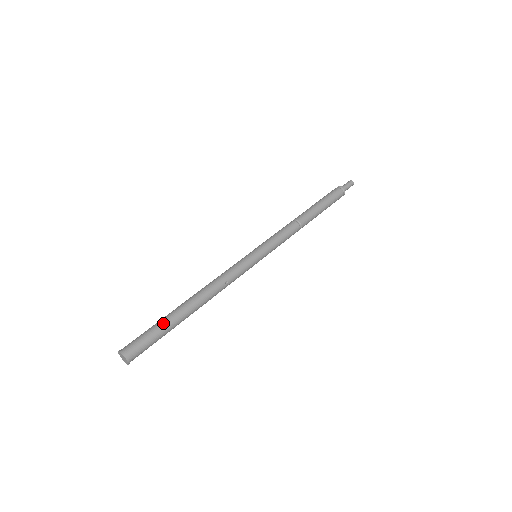
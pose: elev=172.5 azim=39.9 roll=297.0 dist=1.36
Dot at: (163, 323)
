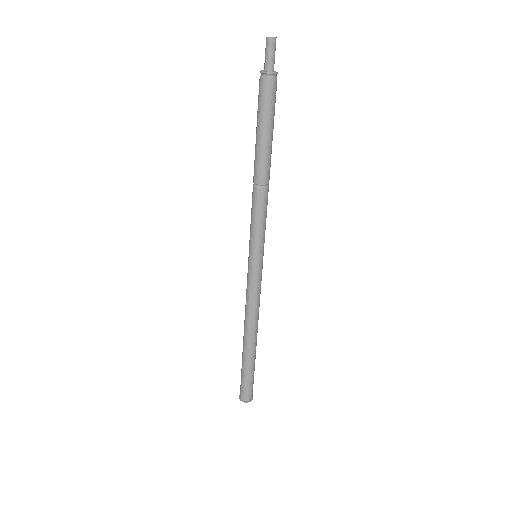
Dot at: (245, 369)
